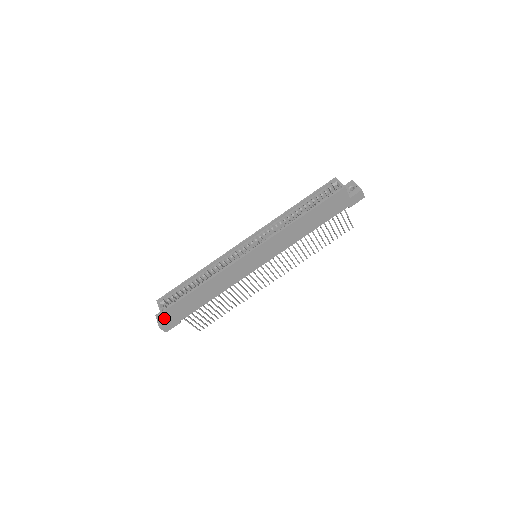
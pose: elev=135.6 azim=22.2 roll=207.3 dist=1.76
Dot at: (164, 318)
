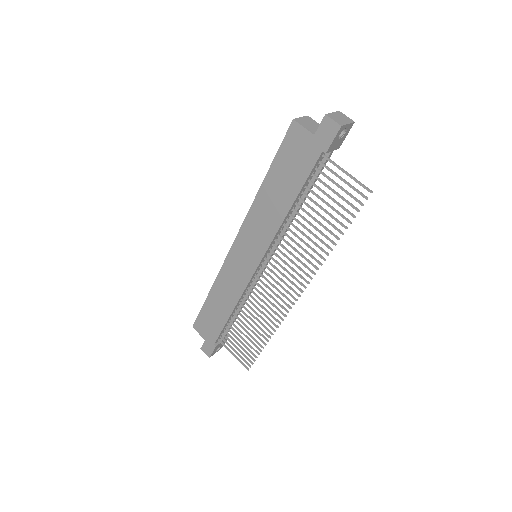
Dot at: occluded
